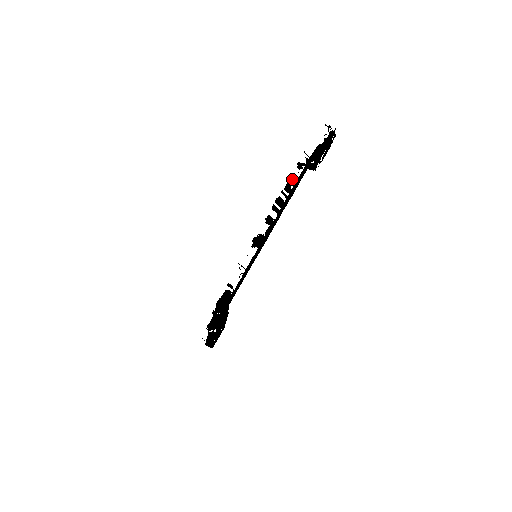
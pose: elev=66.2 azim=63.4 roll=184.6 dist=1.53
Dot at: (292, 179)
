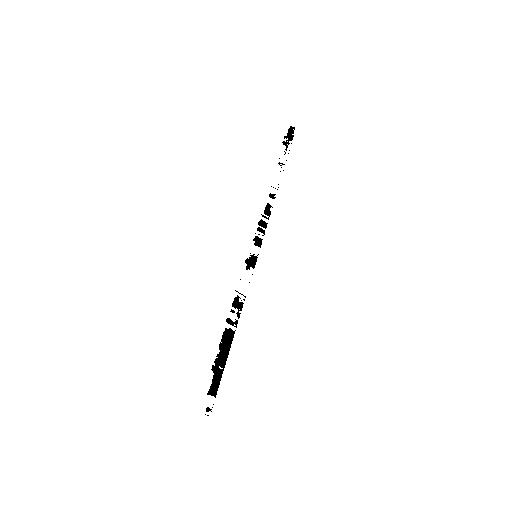
Dot at: (268, 206)
